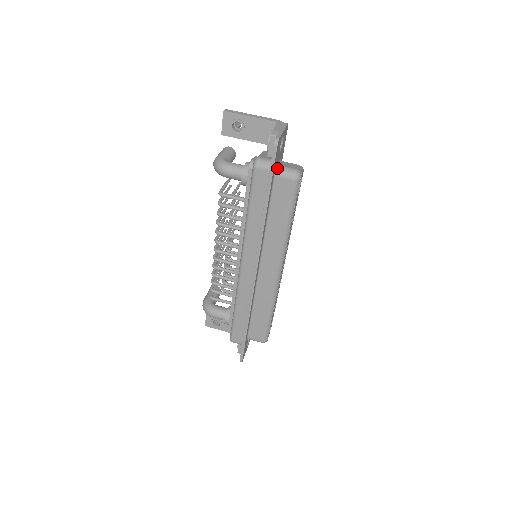
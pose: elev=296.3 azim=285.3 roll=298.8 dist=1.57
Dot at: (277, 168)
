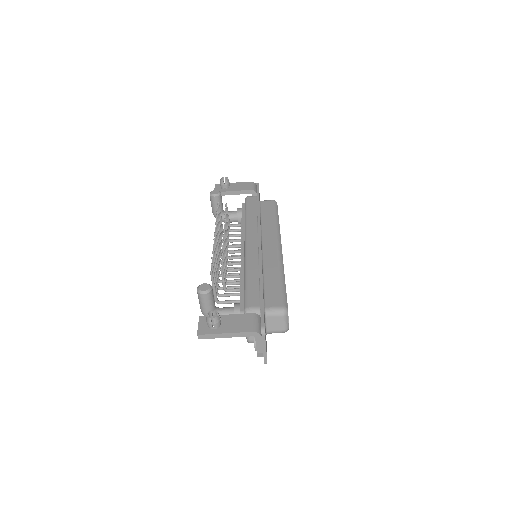
Dot at: occluded
